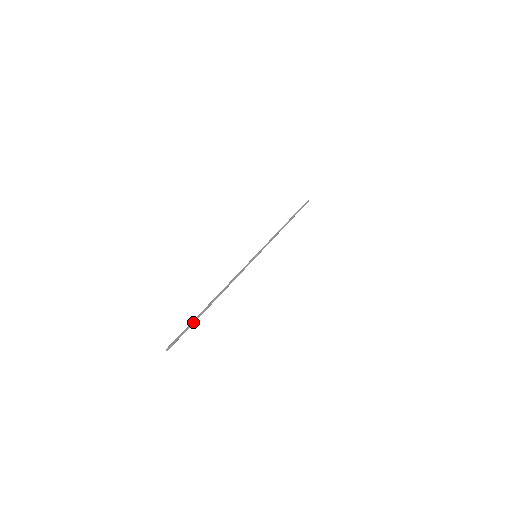
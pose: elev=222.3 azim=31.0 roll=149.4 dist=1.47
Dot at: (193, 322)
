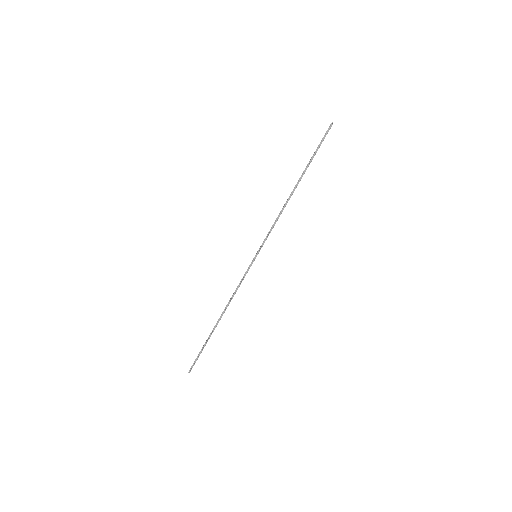
Dot at: (203, 348)
